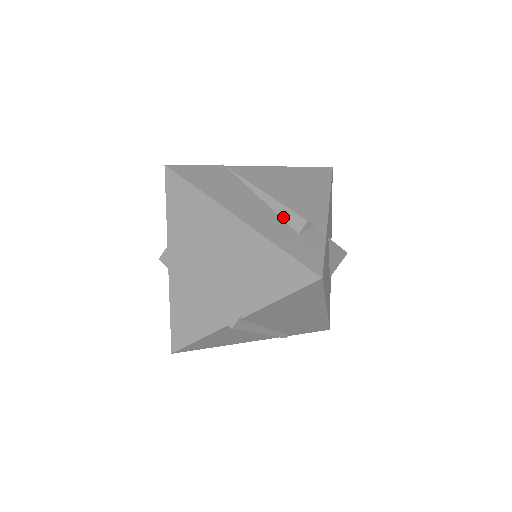
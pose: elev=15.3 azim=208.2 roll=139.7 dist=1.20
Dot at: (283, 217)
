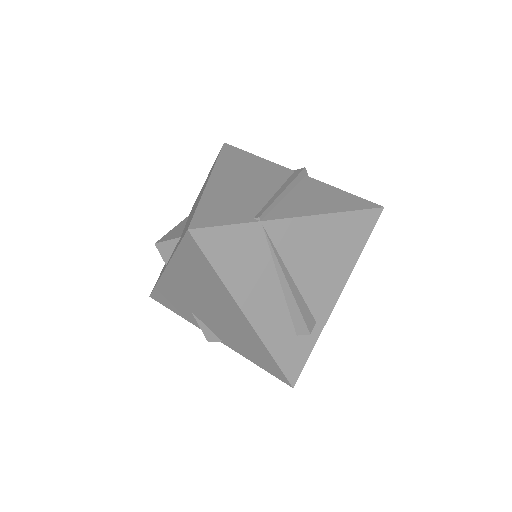
Dot at: (292, 315)
